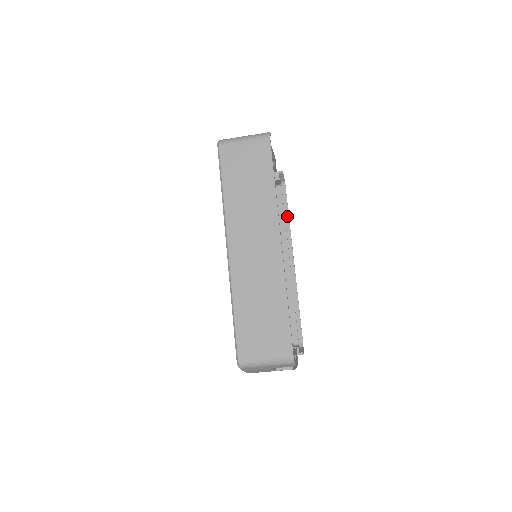
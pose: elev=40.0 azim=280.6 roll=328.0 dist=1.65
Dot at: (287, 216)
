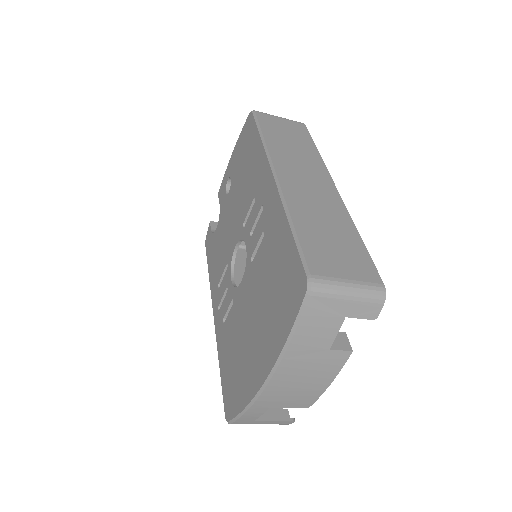
Dot at: occluded
